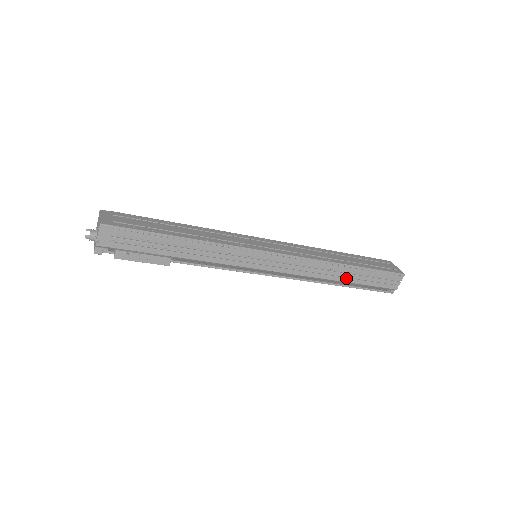
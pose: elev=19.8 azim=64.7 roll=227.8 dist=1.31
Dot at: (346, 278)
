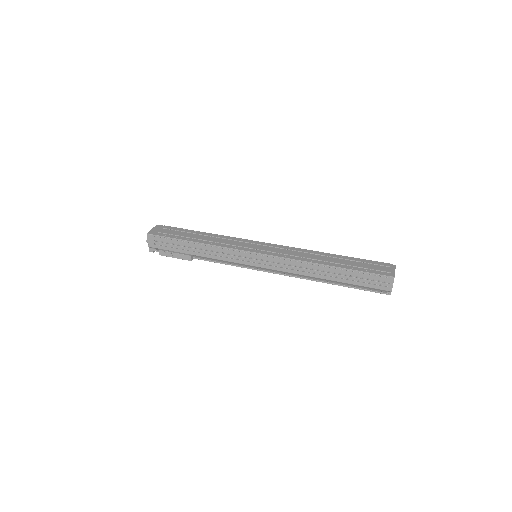
Dot at: (332, 277)
